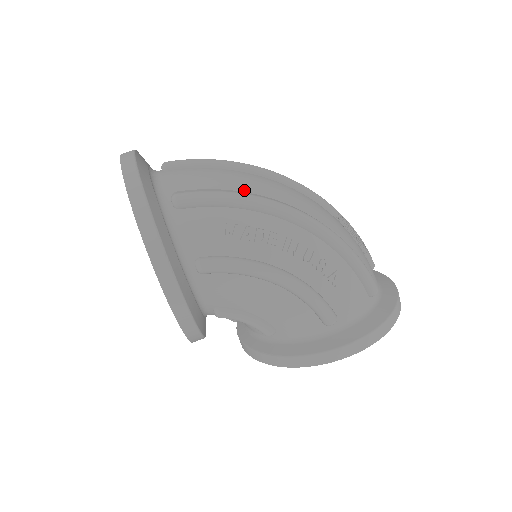
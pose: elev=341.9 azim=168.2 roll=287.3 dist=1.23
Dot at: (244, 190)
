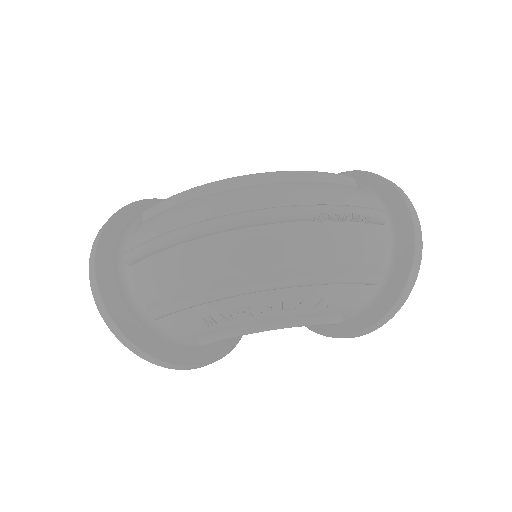
Dot at: (198, 281)
